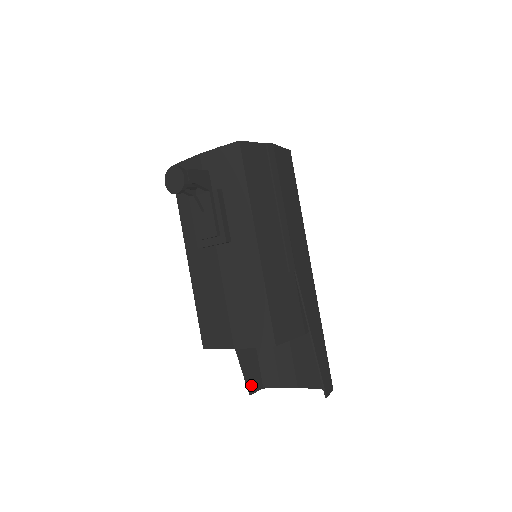
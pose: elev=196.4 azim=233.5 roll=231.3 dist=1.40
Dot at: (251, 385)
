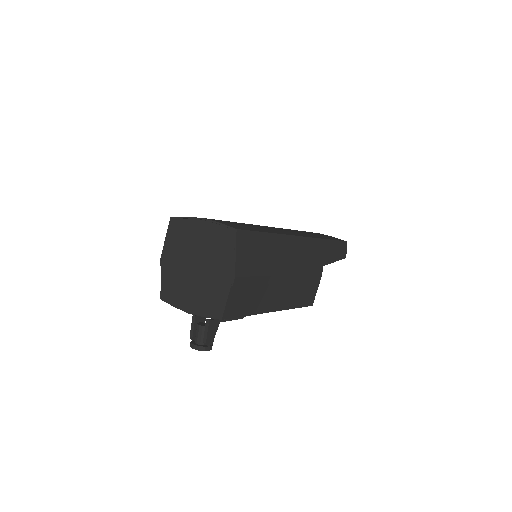
Dot at: occluded
